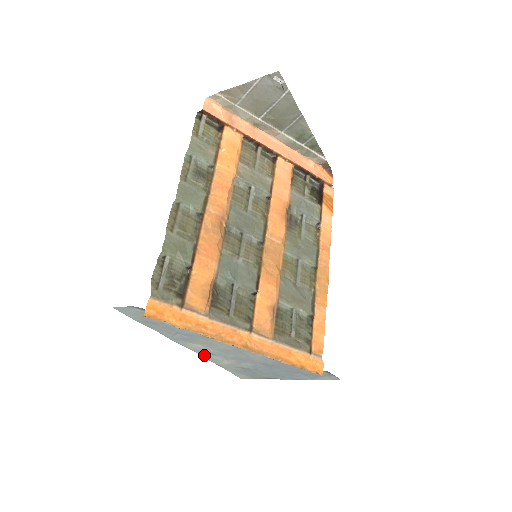
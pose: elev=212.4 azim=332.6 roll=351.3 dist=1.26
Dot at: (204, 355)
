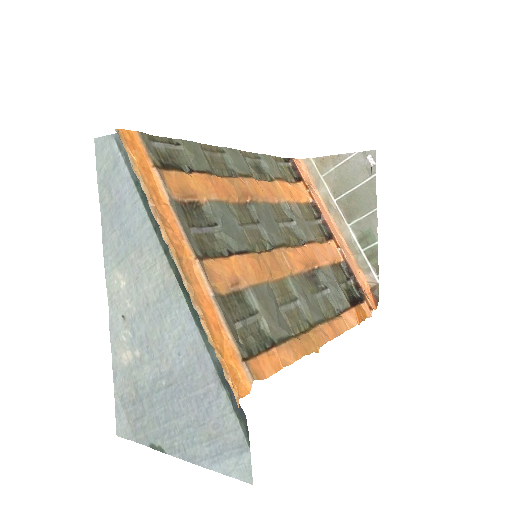
Dot at: (113, 320)
